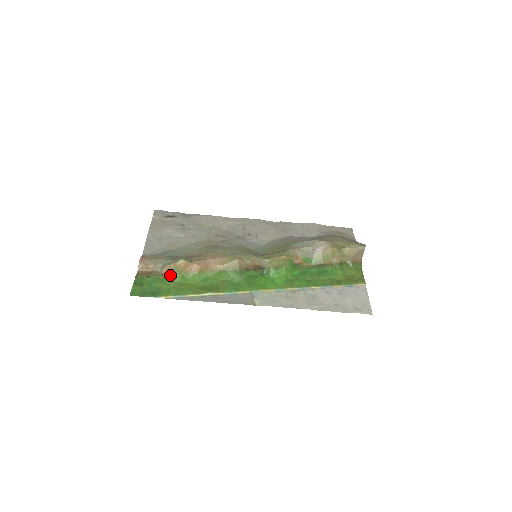
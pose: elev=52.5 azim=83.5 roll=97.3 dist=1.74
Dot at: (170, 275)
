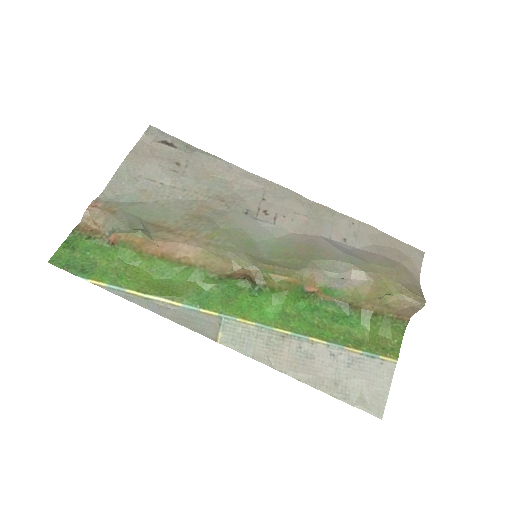
Dot at: (117, 248)
